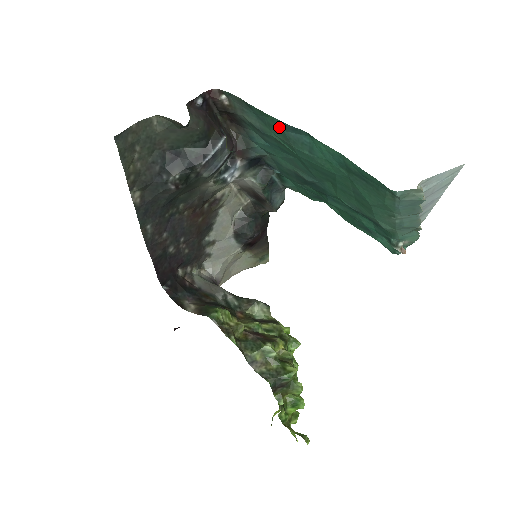
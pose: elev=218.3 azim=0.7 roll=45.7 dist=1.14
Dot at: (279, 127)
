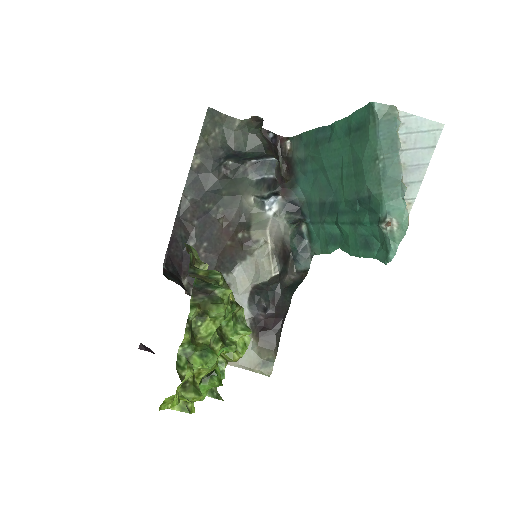
Dot at: (314, 137)
